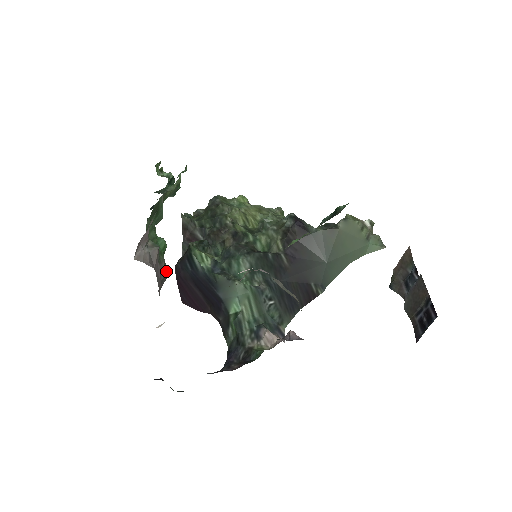
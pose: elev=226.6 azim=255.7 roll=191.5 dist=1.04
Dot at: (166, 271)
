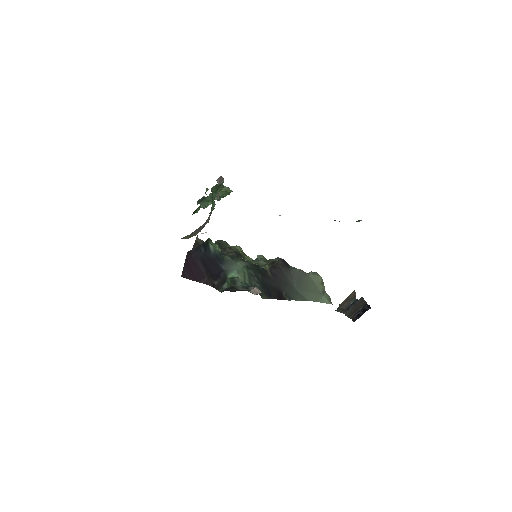
Dot at: occluded
